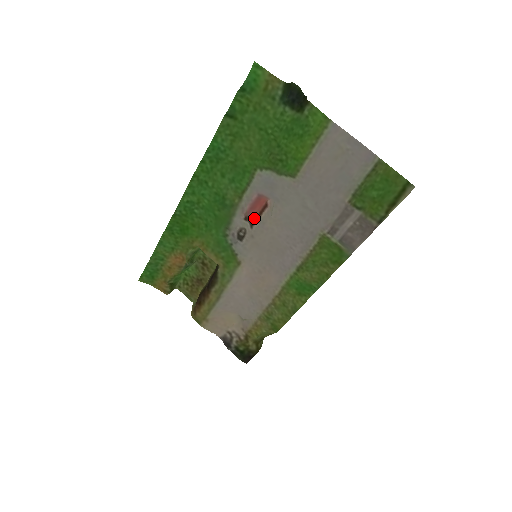
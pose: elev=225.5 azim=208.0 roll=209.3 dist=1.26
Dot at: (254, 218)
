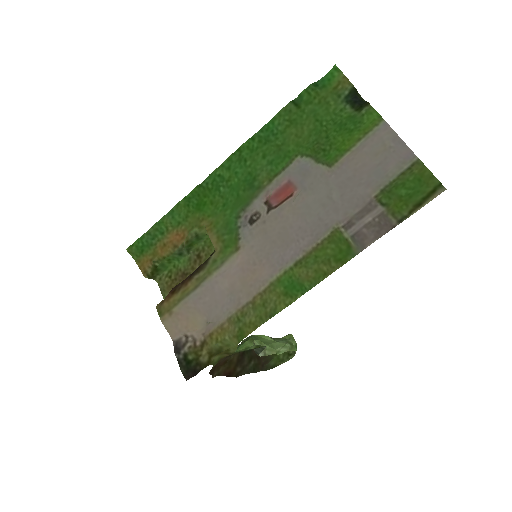
Dot at: (274, 205)
